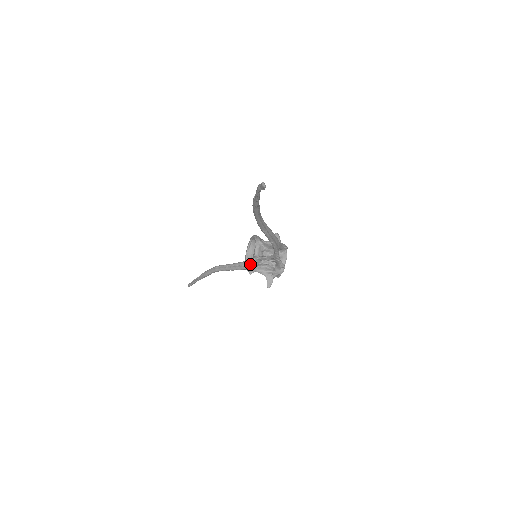
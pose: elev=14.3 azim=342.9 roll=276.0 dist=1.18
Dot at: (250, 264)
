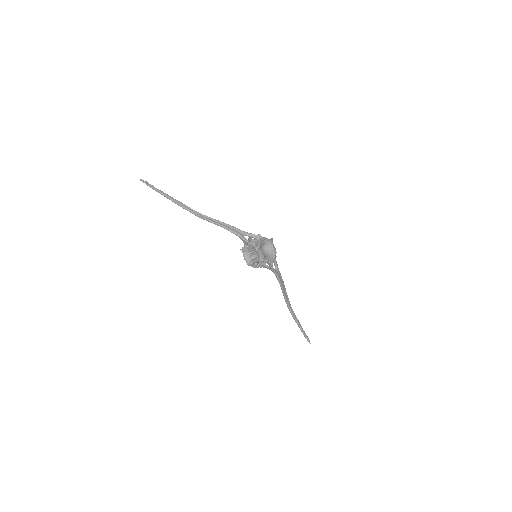
Dot at: (246, 259)
